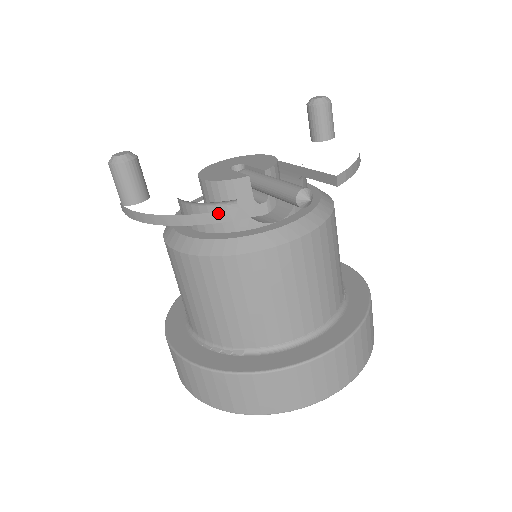
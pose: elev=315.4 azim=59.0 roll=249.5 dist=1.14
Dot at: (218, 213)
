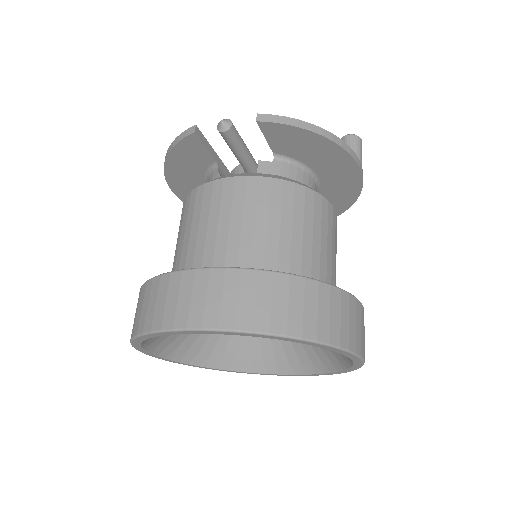
Dot at: (175, 140)
